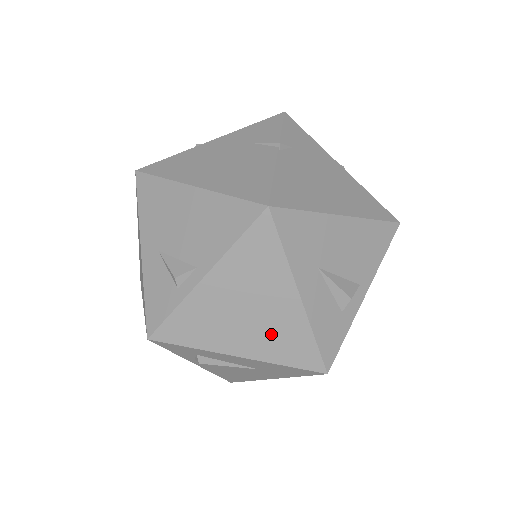
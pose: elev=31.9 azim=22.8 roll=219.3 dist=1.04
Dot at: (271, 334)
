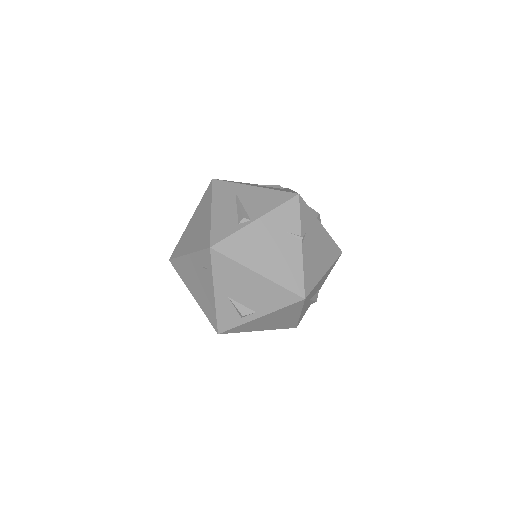
Dot at: (280, 324)
